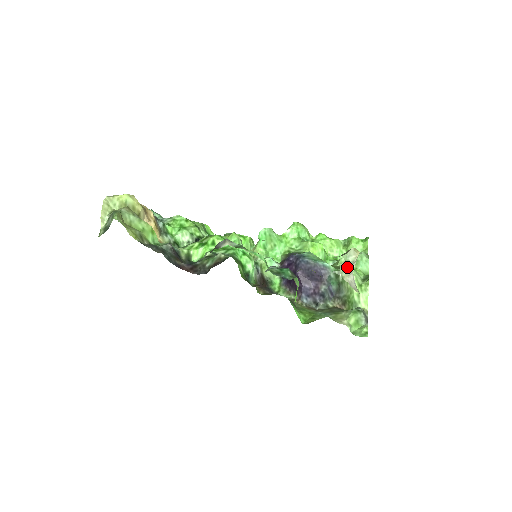
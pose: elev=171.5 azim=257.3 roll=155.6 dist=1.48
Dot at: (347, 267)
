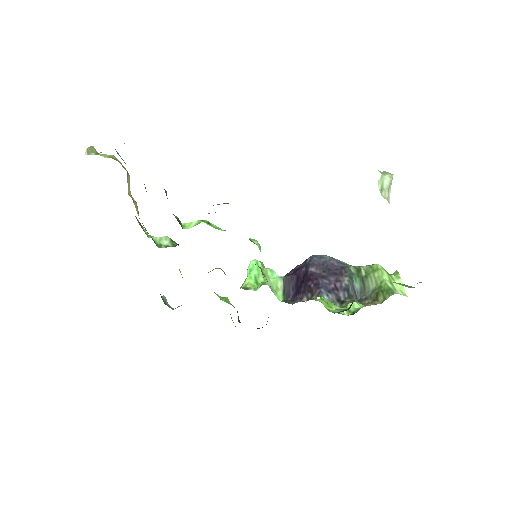
Dot at: (384, 188)
